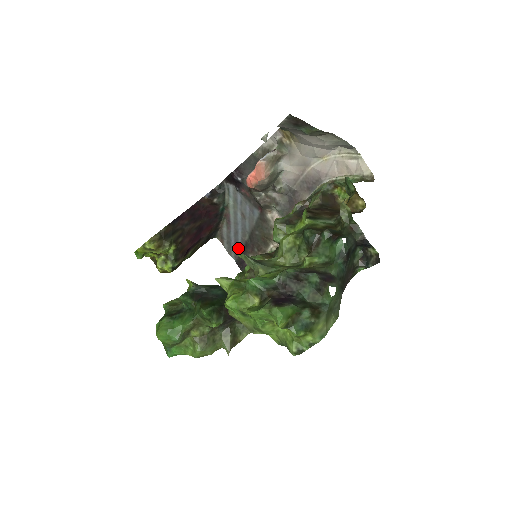
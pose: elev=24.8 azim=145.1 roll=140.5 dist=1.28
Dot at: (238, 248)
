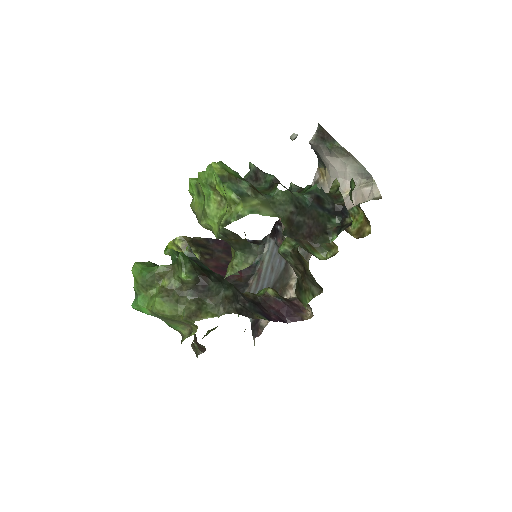
Dot at: occluded
